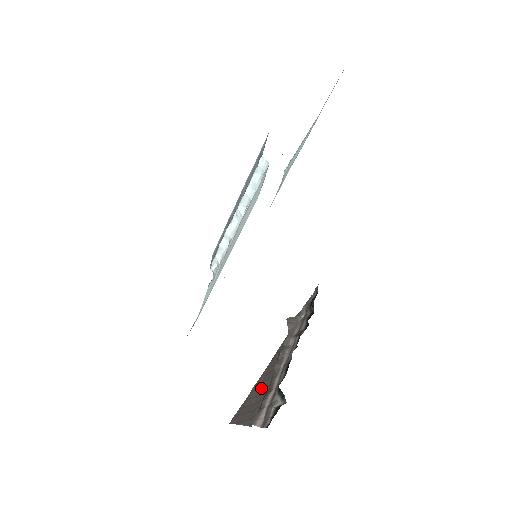
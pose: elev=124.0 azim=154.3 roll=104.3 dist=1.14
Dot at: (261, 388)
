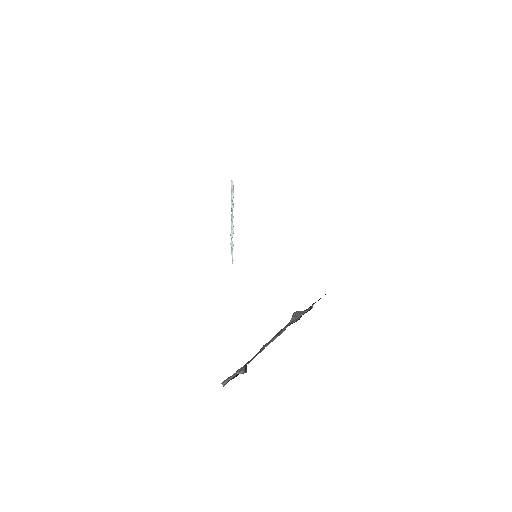
Dot at: (249, 361)
